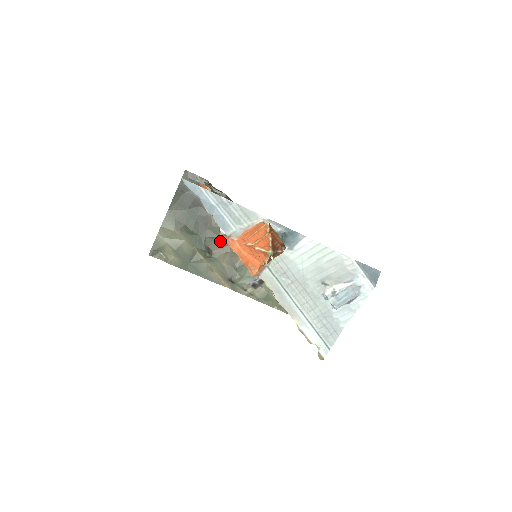
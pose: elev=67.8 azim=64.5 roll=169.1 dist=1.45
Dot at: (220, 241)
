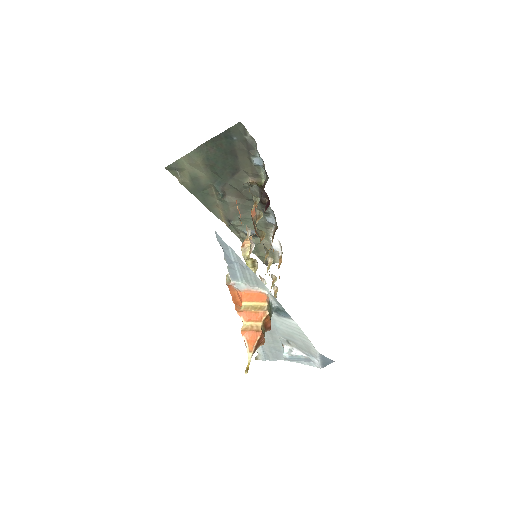
Dot at: (238, 192)
